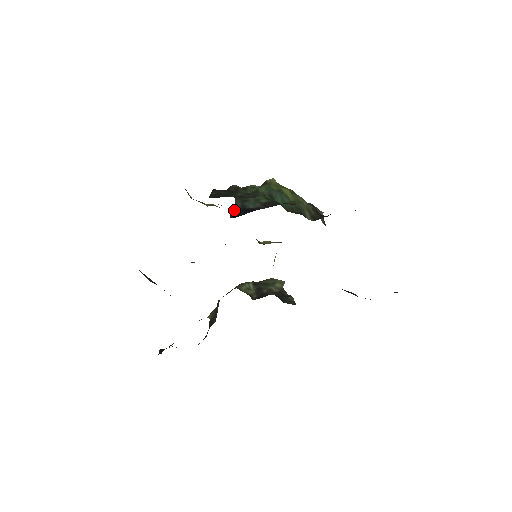
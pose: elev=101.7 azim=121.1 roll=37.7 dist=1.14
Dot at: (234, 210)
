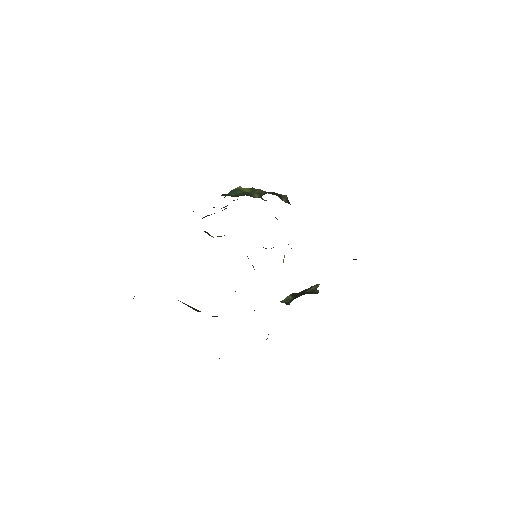
Dot at: (193, 211)
